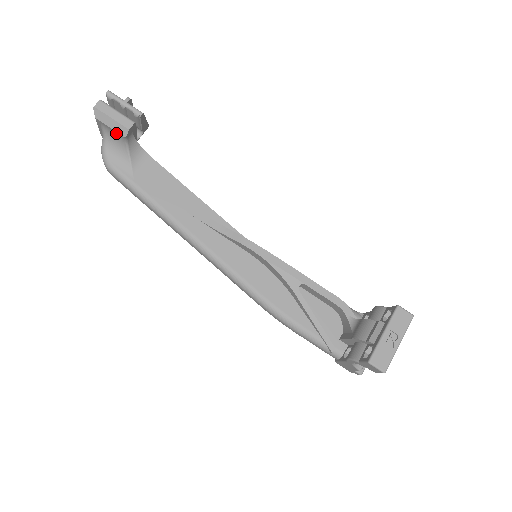
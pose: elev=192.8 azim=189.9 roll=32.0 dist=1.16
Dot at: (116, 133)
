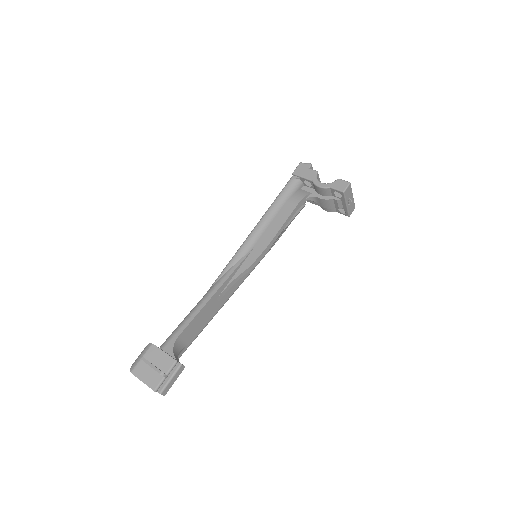
Dot at: occluded
